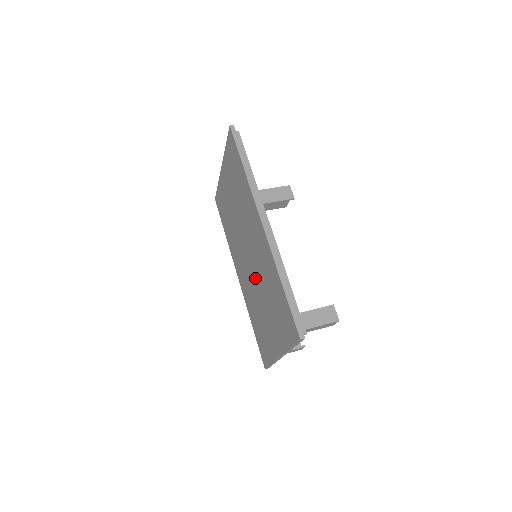
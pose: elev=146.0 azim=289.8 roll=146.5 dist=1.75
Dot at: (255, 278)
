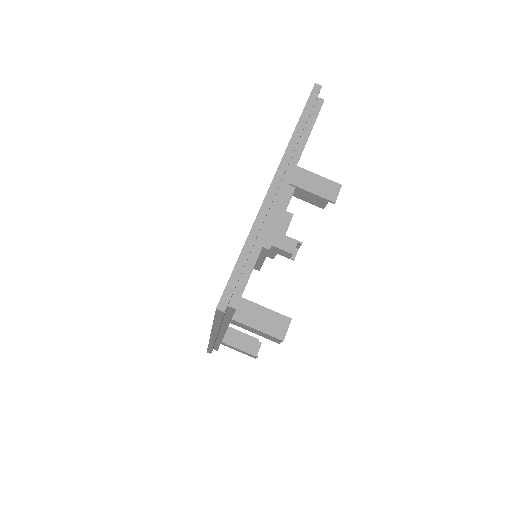
Dot at: occluded
